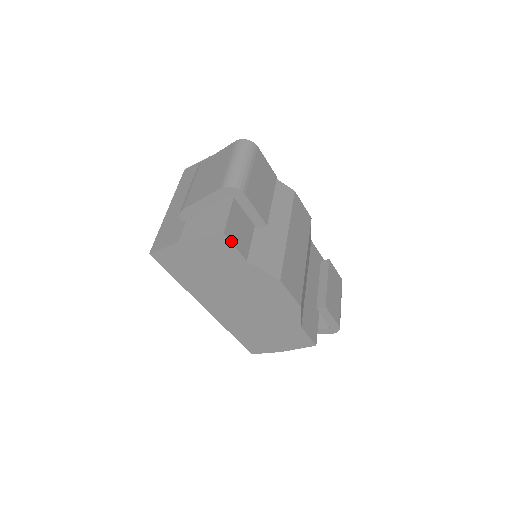
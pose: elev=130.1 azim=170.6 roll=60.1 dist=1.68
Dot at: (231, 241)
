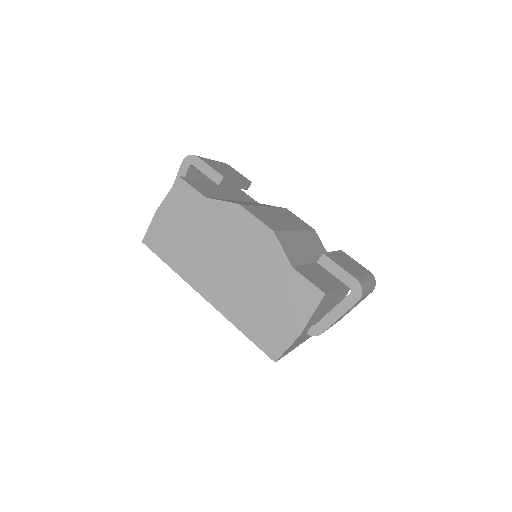
Dot at: (188, 183)
